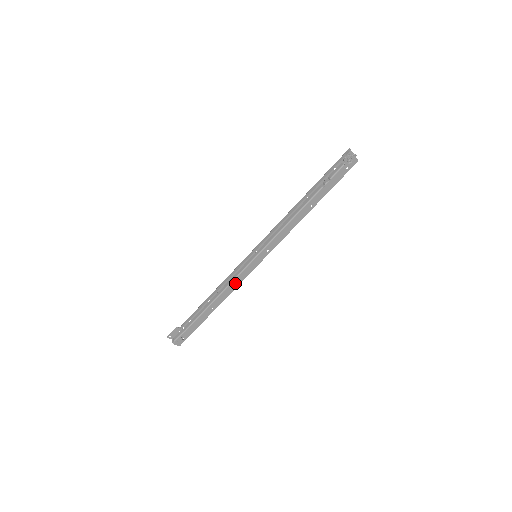
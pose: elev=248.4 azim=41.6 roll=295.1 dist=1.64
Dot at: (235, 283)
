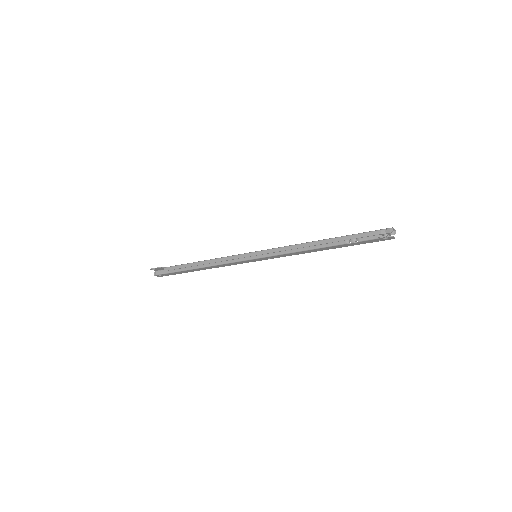
Dot at: (227, 264)
